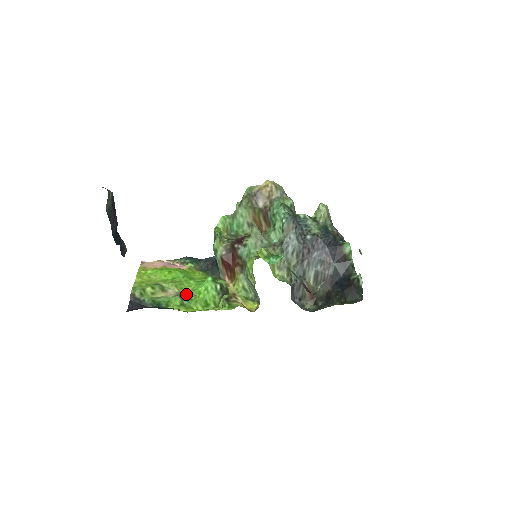
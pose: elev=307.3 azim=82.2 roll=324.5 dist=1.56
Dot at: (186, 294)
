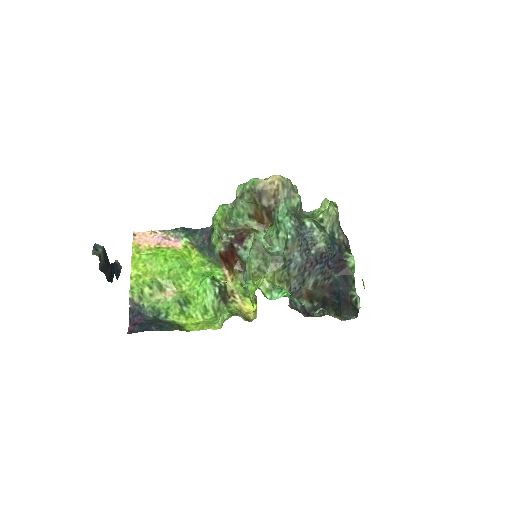
Dot at: (185, 298)
